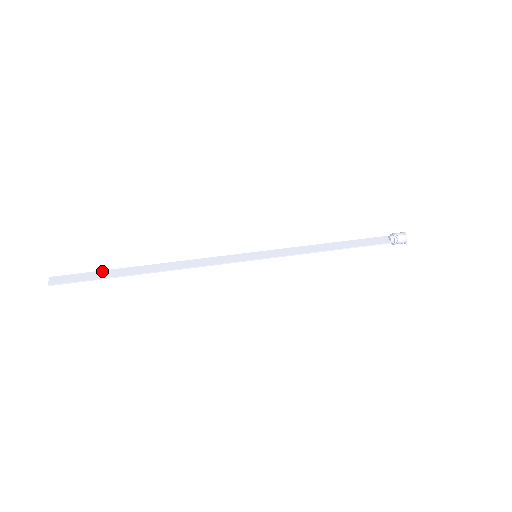
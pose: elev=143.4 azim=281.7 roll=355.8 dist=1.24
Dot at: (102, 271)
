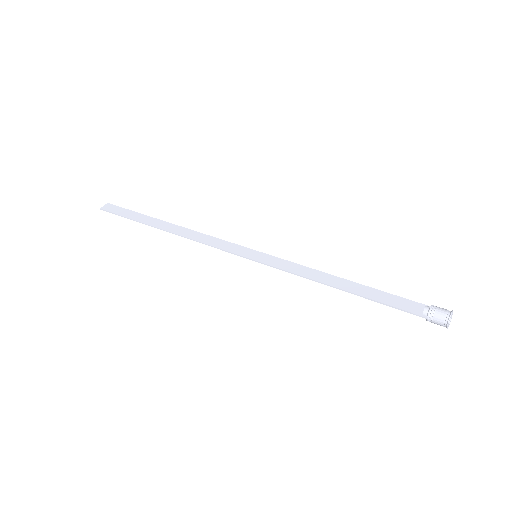
Dot at: (138, 213)
